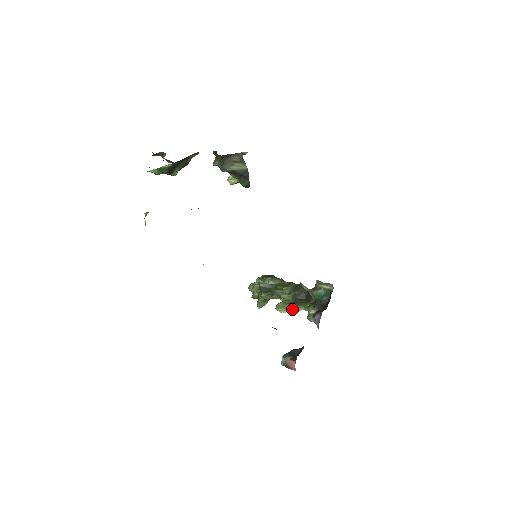
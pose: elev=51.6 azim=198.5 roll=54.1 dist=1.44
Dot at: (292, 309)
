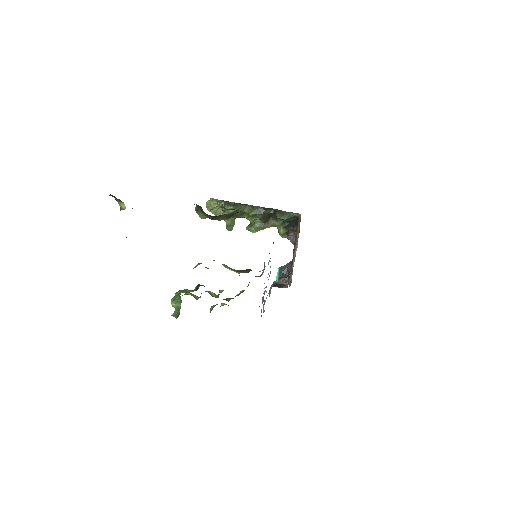
Dot at: (263, 229)
